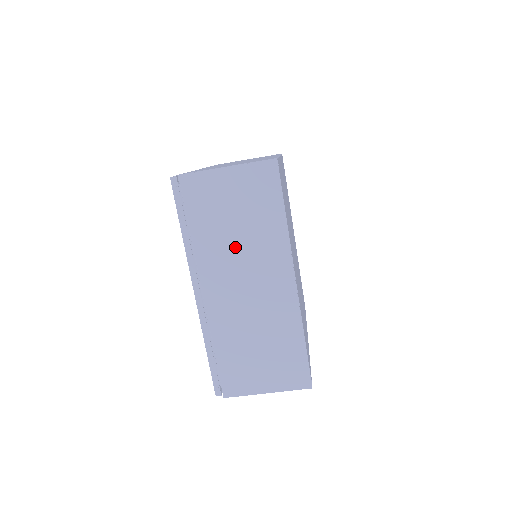
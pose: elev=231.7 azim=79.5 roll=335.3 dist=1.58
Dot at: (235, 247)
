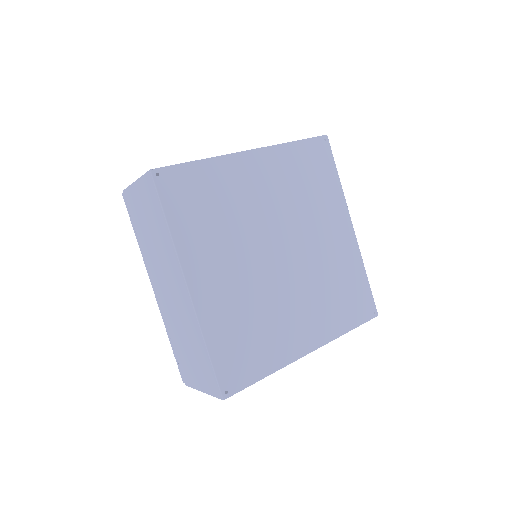
Dot at: occluded
